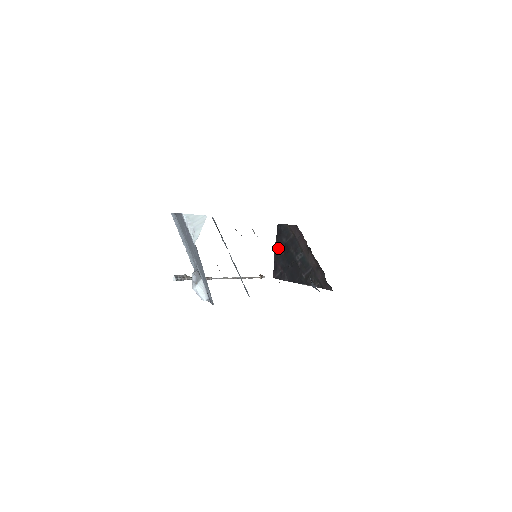
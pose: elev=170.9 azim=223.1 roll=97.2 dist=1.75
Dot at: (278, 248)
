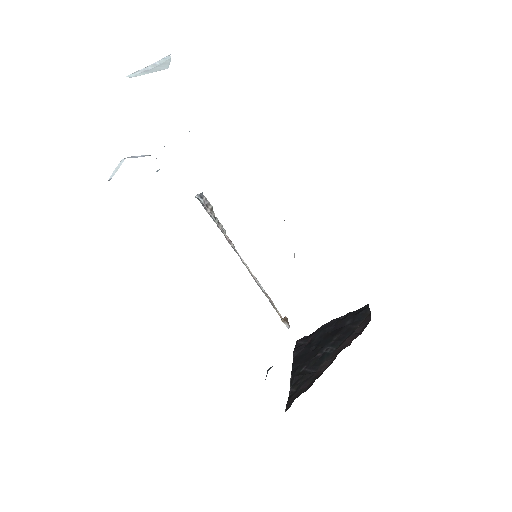
Dot at: (335, 322)
